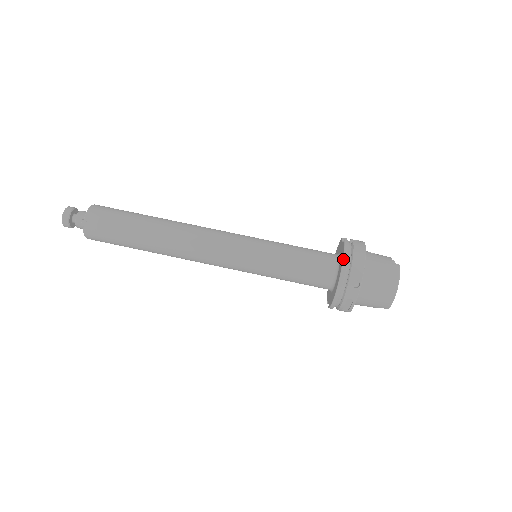
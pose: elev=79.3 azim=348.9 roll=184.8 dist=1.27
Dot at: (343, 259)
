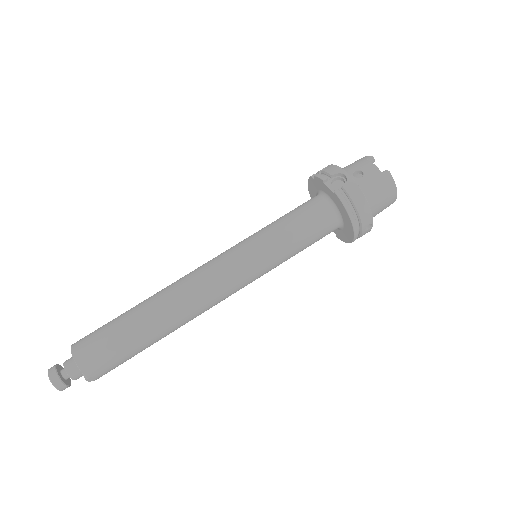
Dot at: (350, 219)
